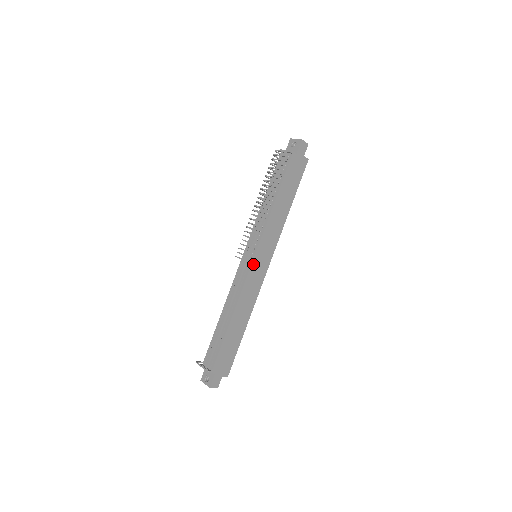
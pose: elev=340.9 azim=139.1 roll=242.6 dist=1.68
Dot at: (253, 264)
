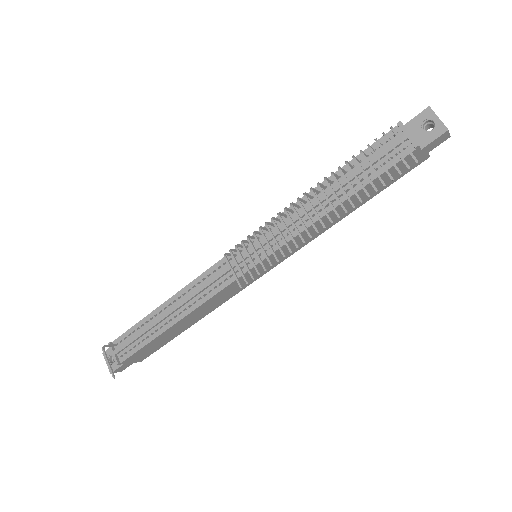
Dot at: (245, 274)
